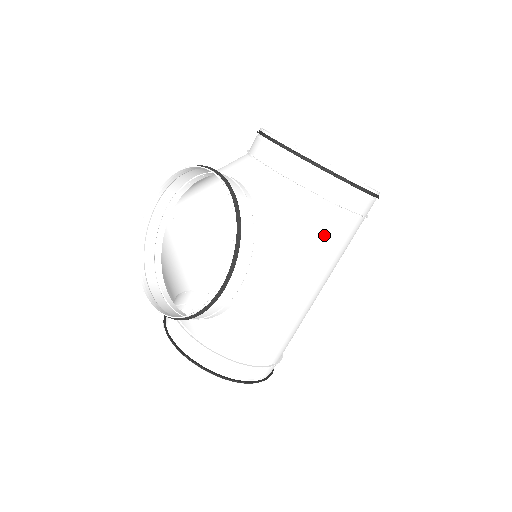
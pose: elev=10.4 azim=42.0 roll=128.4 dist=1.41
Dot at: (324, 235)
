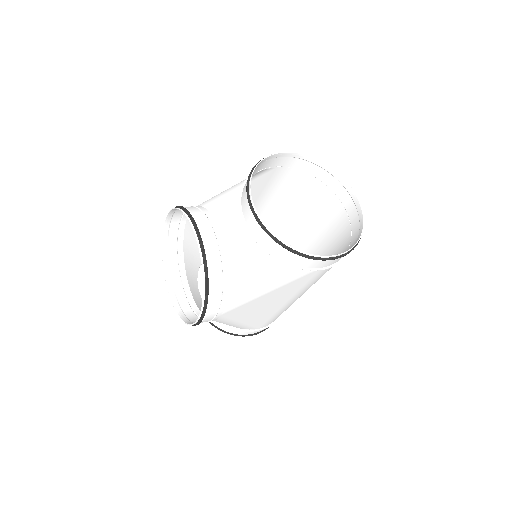
Dot at: (290, 283)
